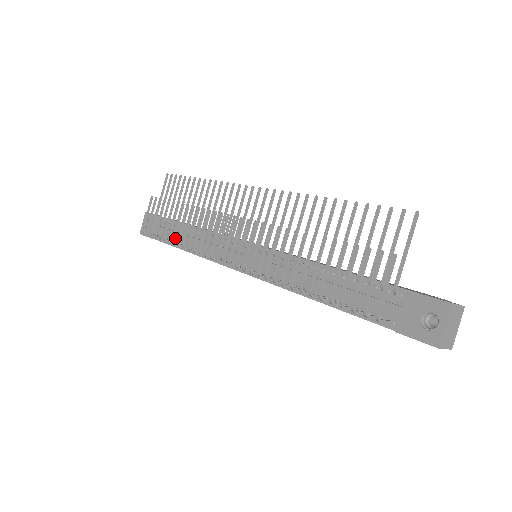
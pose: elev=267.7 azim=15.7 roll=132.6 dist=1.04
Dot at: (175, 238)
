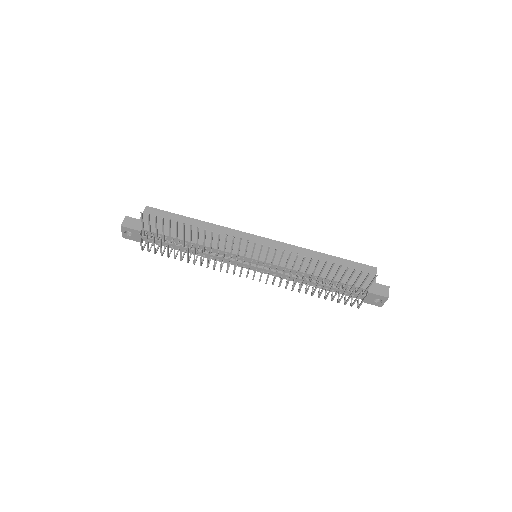
Dot at: (172, 245)
